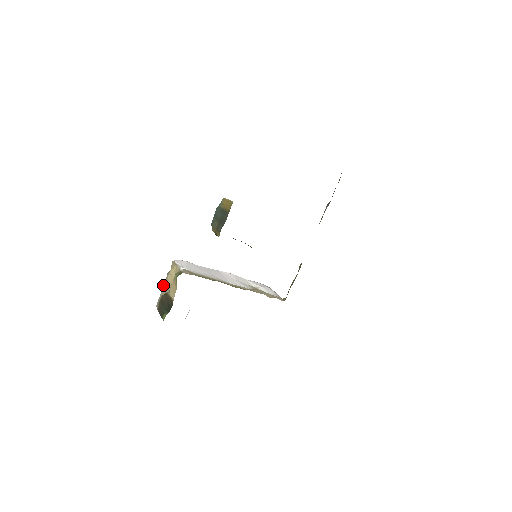
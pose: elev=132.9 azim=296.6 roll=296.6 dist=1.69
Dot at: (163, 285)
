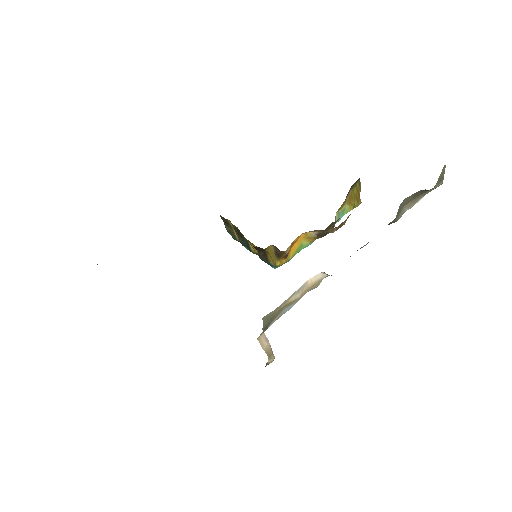
Dot at: occluded
